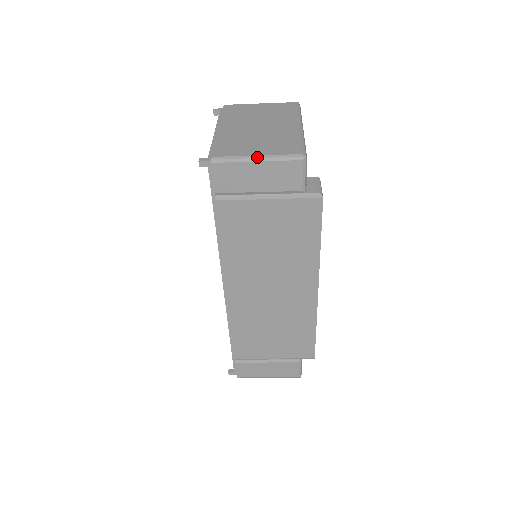
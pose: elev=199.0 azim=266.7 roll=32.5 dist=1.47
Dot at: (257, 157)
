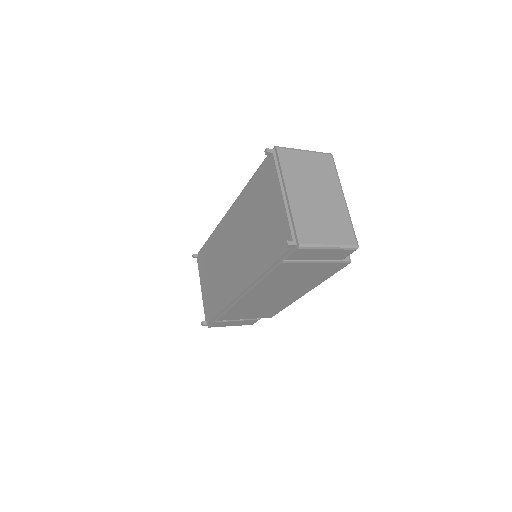
Dot at: (330, 246)
